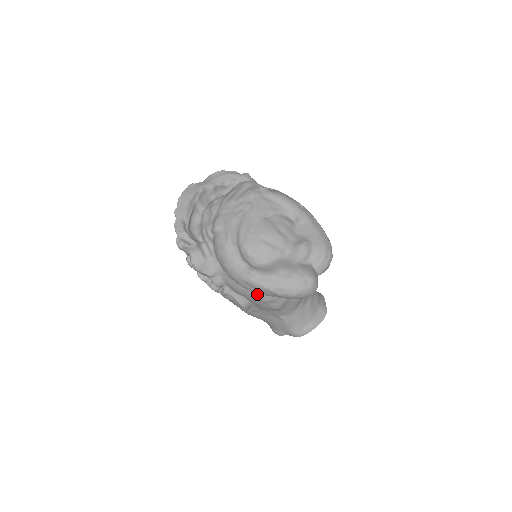
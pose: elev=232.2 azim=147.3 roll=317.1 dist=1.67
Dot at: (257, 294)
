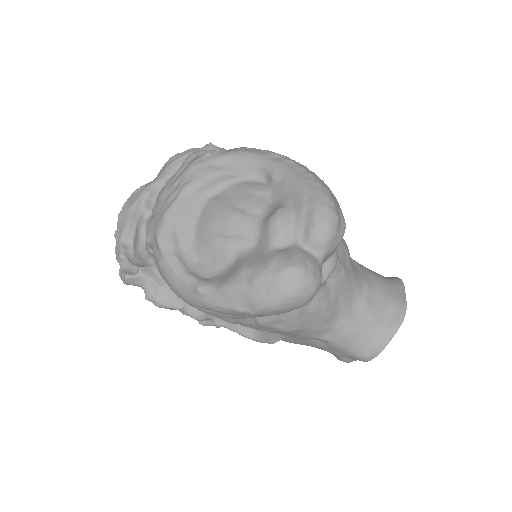
Dot at: (245, 318)
